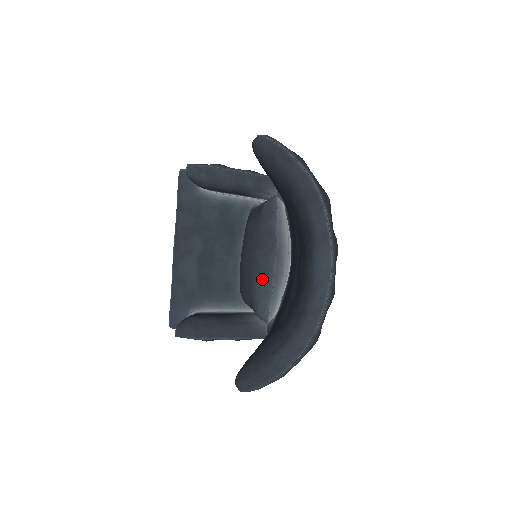
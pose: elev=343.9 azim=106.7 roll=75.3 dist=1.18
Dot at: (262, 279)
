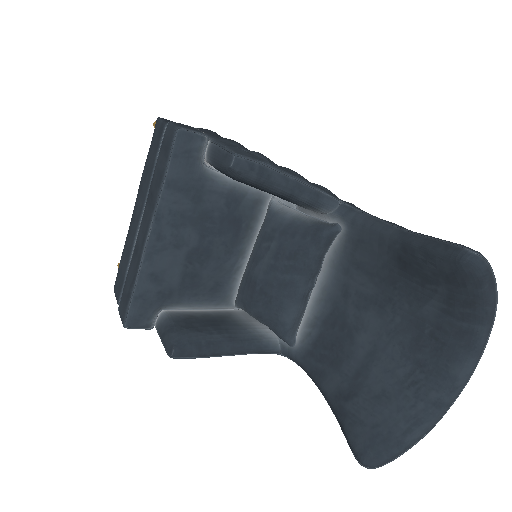
Dot at: (299, 306)
